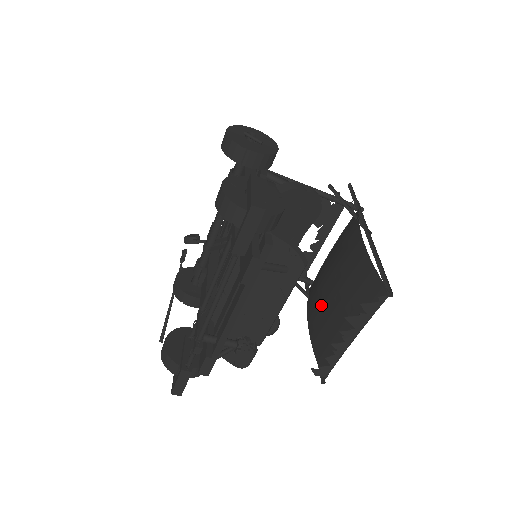
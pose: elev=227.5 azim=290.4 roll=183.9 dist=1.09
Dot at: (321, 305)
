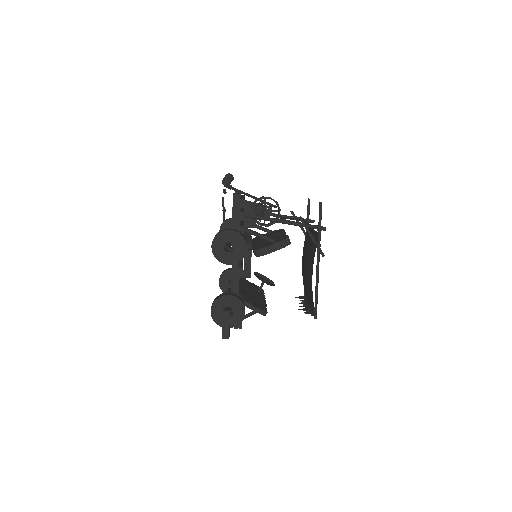
Dot at: (304, 264)
